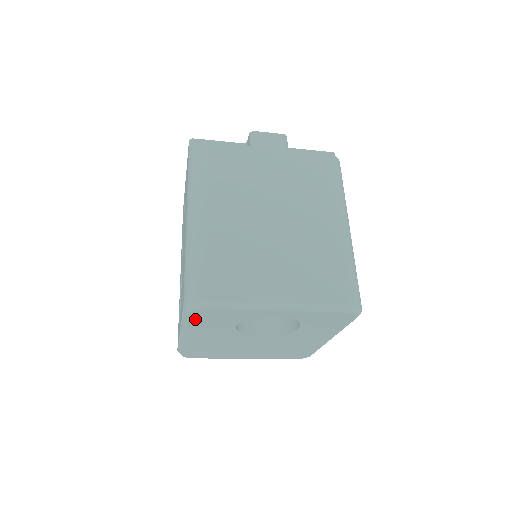
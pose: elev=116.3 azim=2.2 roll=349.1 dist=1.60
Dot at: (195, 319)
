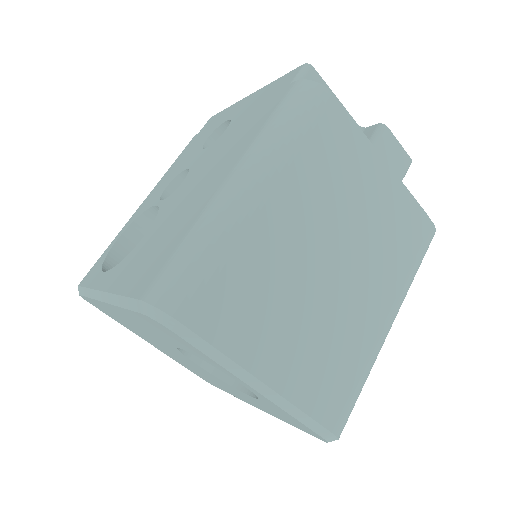
Dot at: (142, 317)
